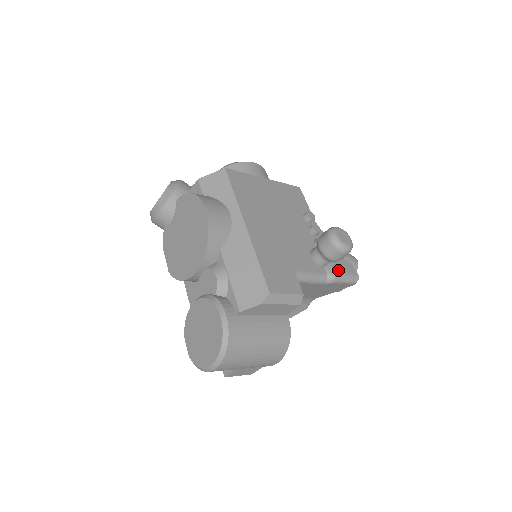
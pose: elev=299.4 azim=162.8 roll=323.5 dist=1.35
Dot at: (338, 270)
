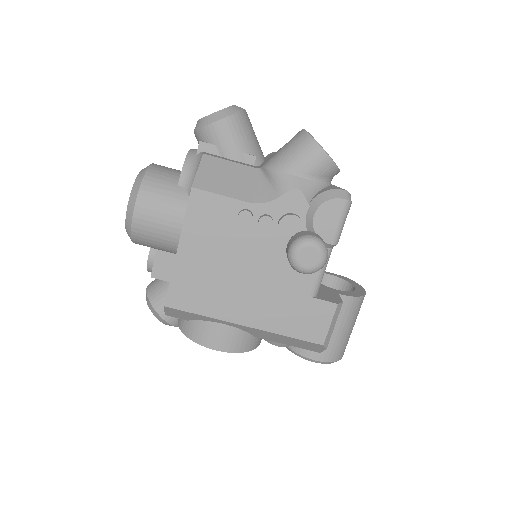
Dot at: (330, 235)
